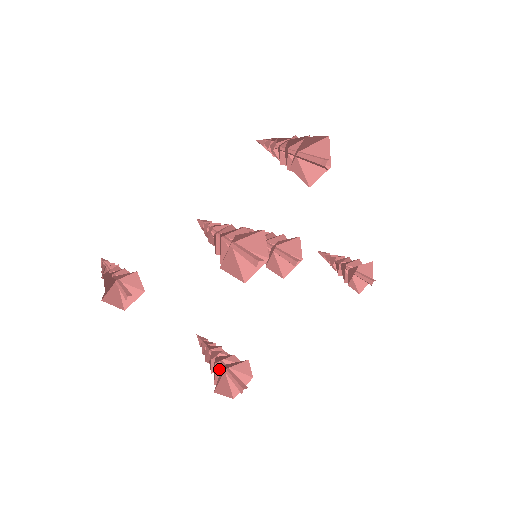
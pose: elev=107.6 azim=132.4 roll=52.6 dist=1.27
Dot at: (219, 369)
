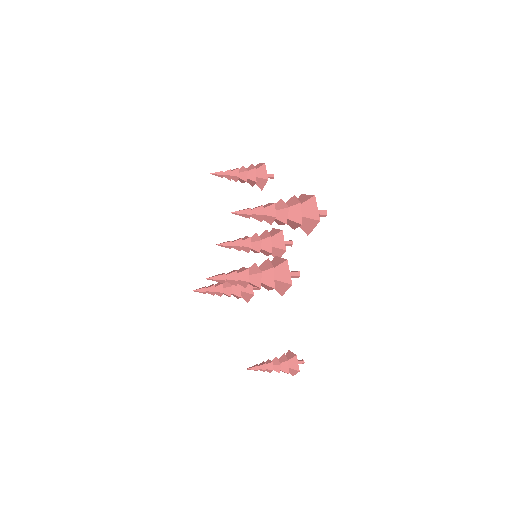
Dot at: occluded
